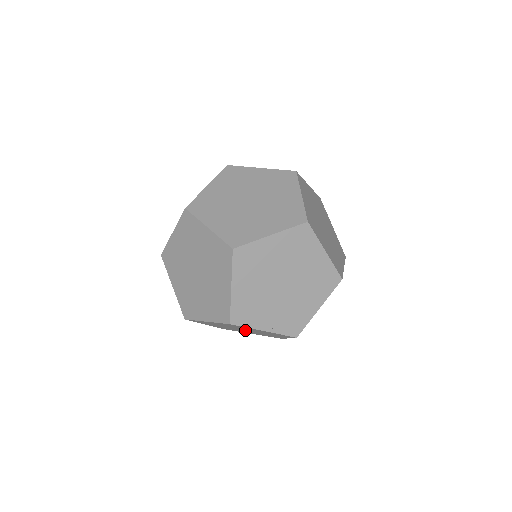
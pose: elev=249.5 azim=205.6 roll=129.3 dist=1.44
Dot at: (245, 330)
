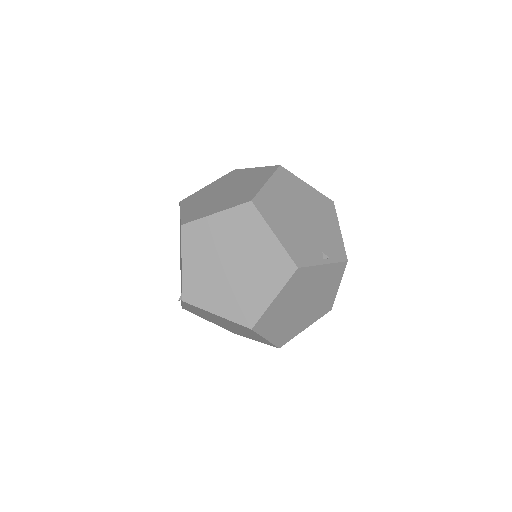
Dot at: (304, 304)
